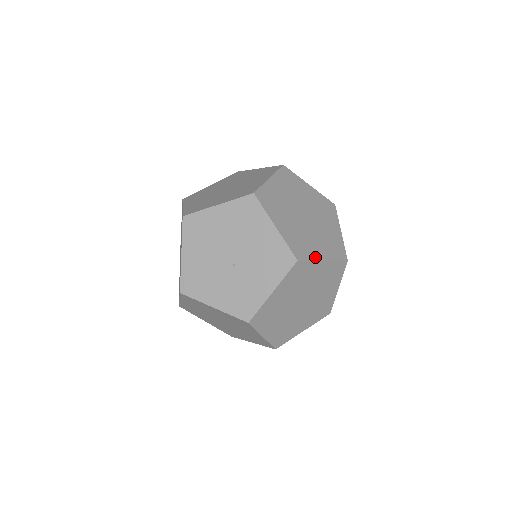
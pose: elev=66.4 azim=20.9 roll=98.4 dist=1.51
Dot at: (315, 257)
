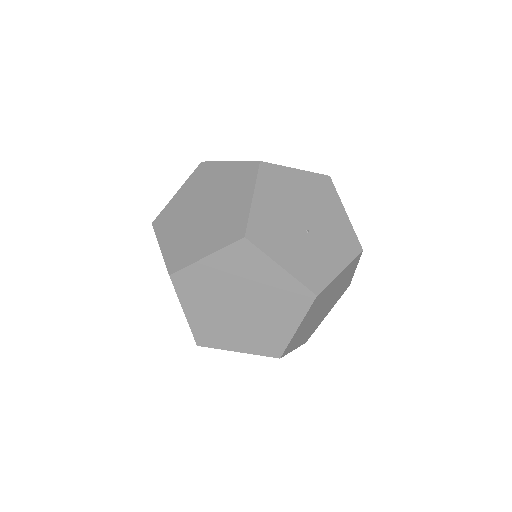
Dot at: occluded
